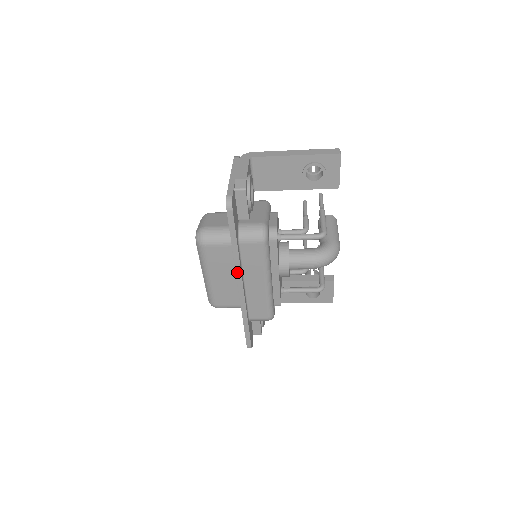
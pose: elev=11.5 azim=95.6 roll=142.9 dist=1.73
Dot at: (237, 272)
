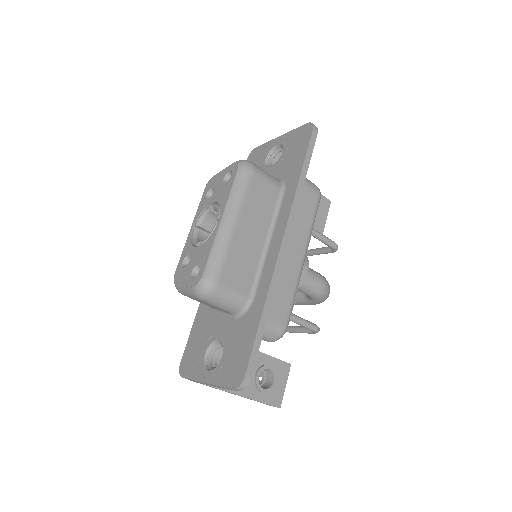
Dot at: (291, 213)
